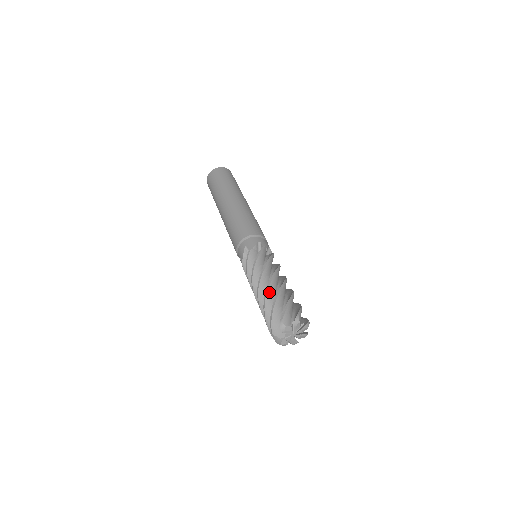
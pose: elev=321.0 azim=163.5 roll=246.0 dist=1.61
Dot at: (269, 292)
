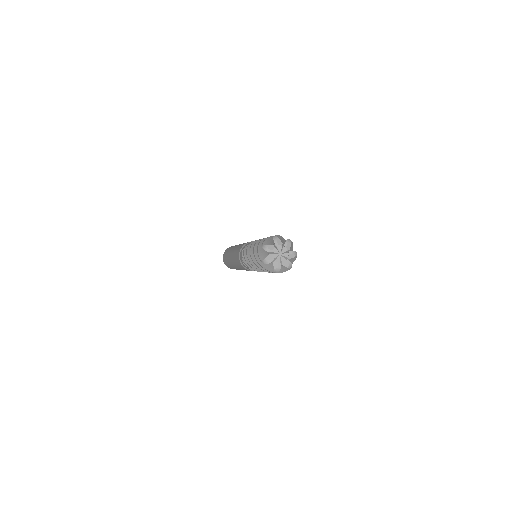
Dot at: (256, 246)
